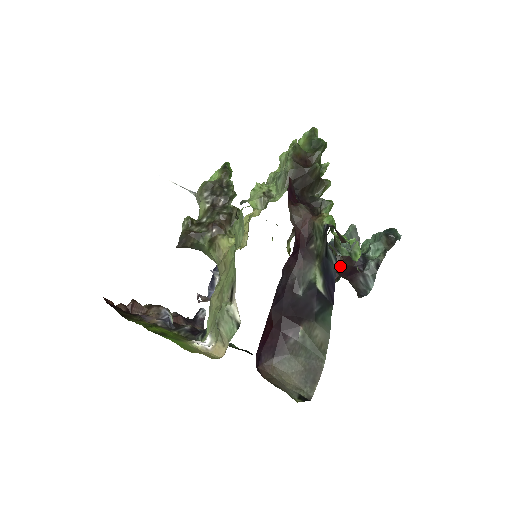
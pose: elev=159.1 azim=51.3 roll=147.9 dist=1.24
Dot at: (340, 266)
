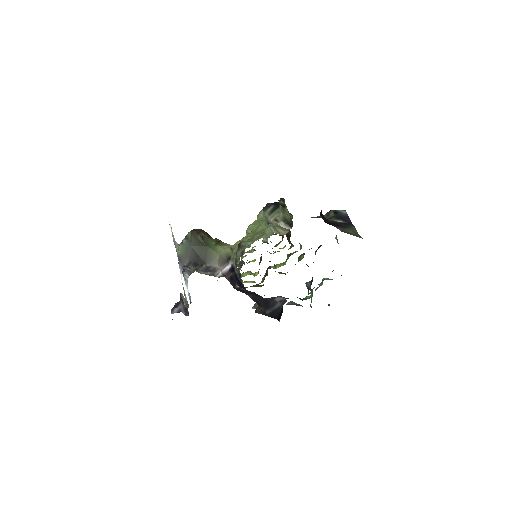
Dot at: occluded
